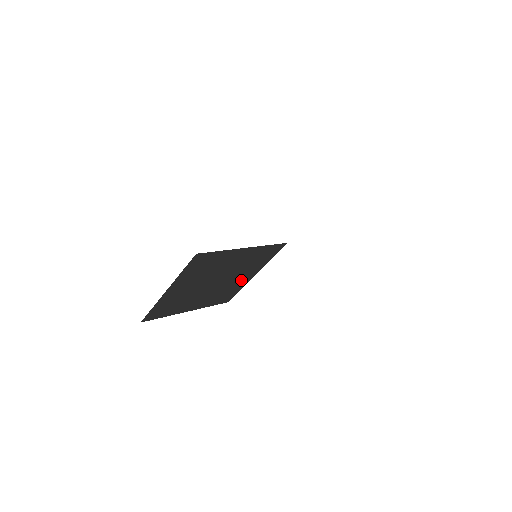
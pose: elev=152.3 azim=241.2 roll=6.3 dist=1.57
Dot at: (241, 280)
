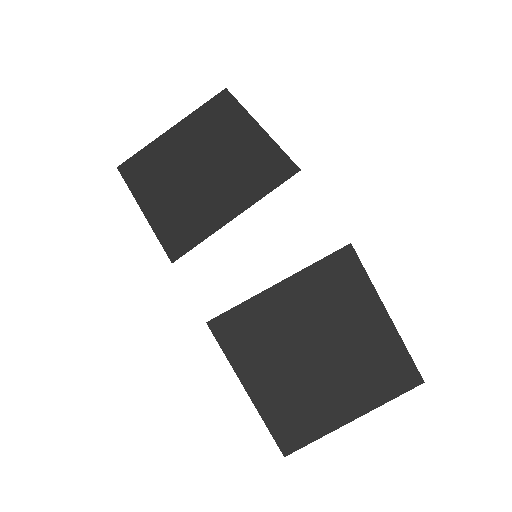
Dot at: (218, 209)
